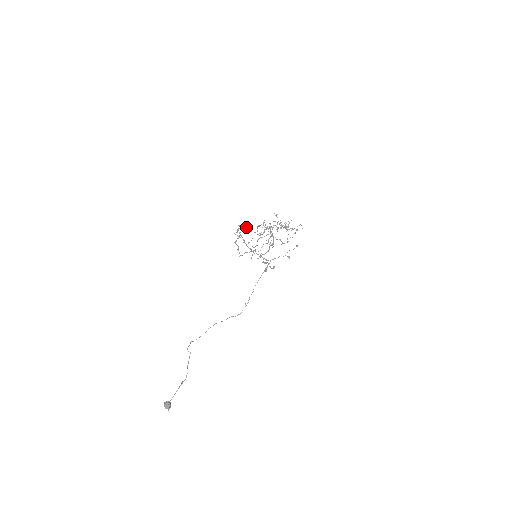
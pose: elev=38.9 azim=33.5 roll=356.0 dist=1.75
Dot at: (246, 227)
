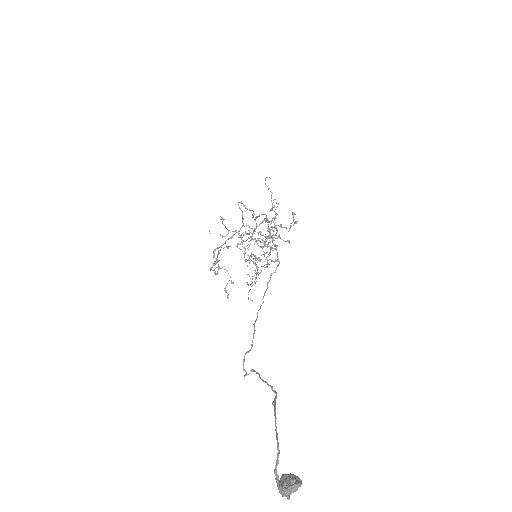
Dot at: occluded
